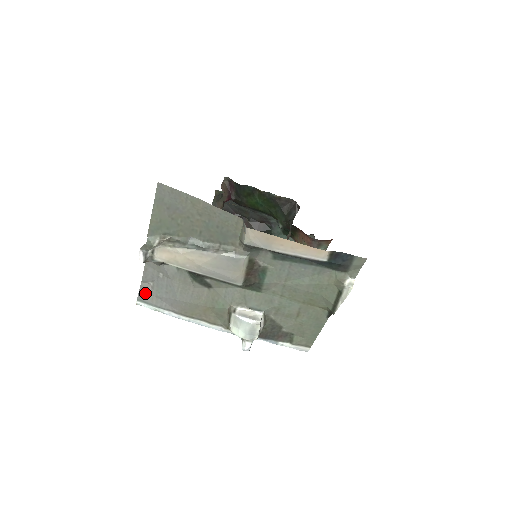
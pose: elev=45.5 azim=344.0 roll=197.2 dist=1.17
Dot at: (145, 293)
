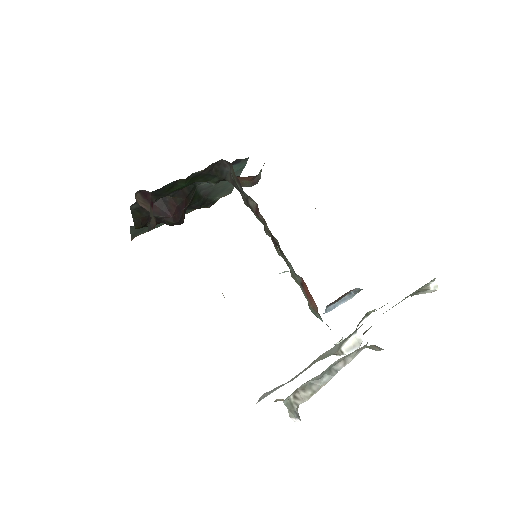
Dot at: (261, 399)
